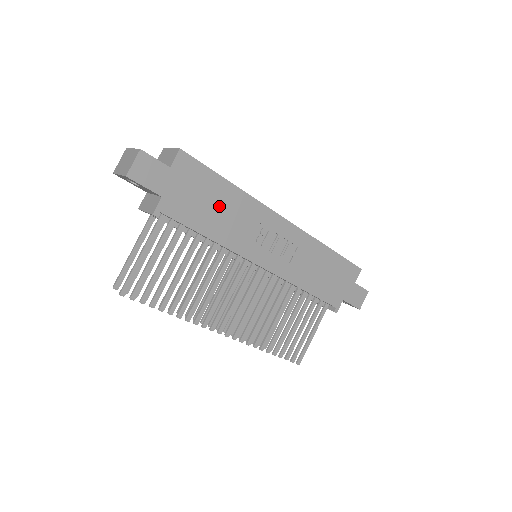
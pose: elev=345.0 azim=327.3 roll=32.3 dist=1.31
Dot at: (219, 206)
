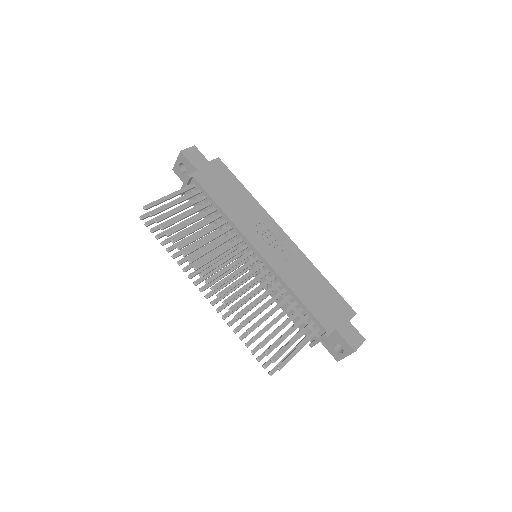
Dot at: (234, 196)
